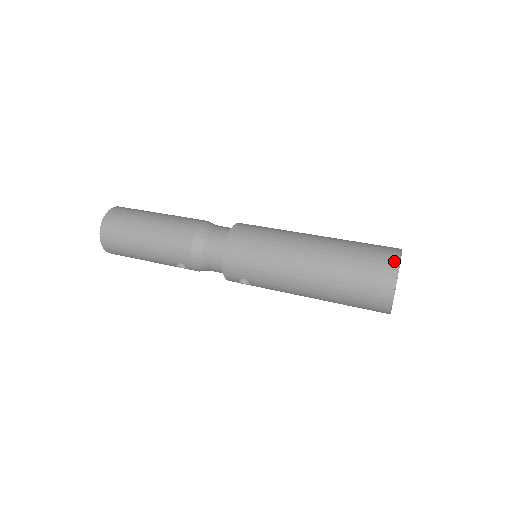
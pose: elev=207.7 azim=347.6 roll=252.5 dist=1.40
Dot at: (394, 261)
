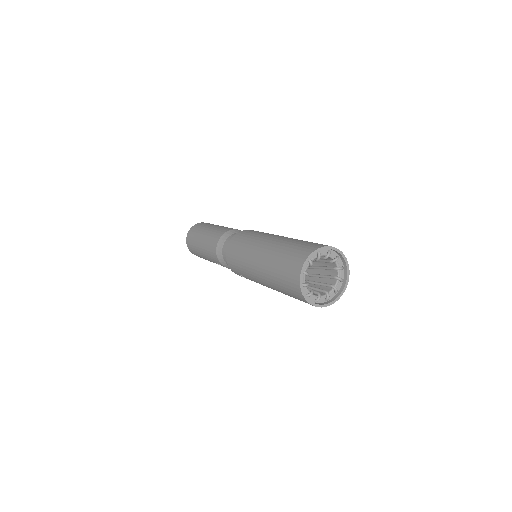
Dot at: (304, 258)
